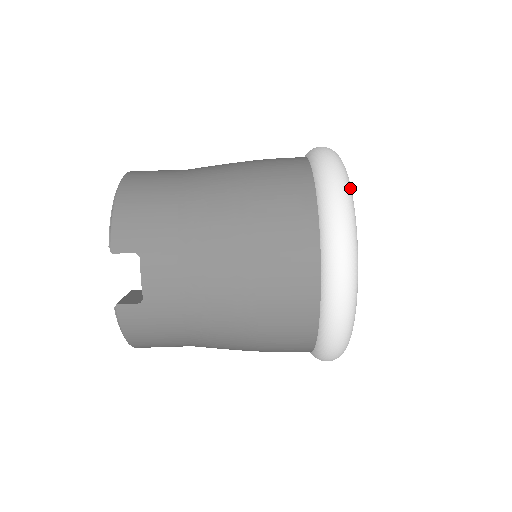
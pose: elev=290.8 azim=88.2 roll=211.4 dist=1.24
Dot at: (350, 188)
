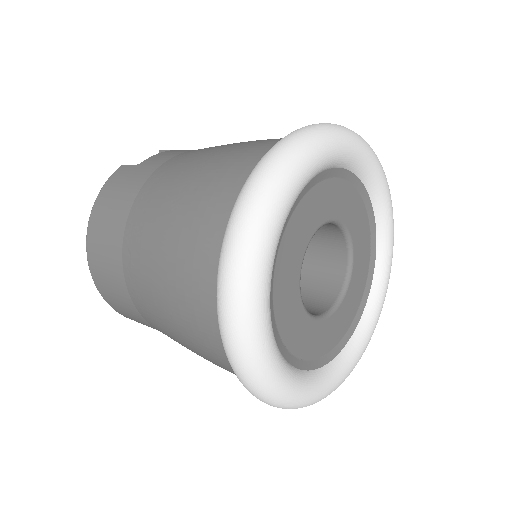
Dot at: (371, 149)
